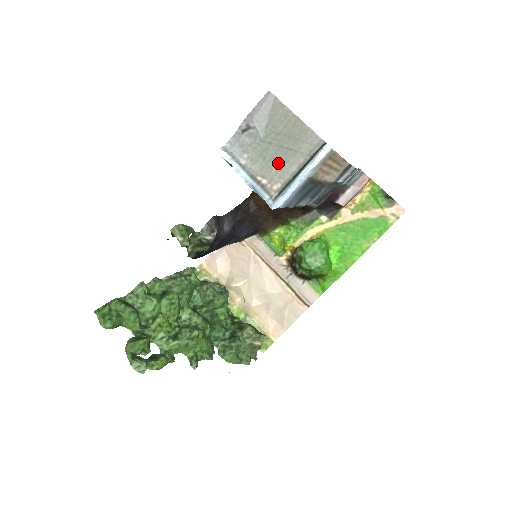
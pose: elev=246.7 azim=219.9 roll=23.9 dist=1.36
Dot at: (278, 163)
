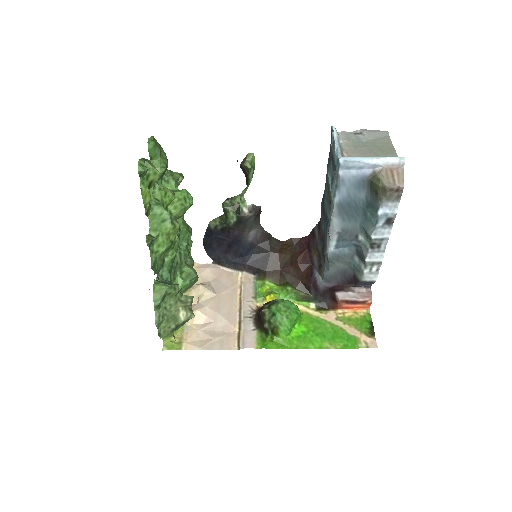
Dot at: (362, 154)
